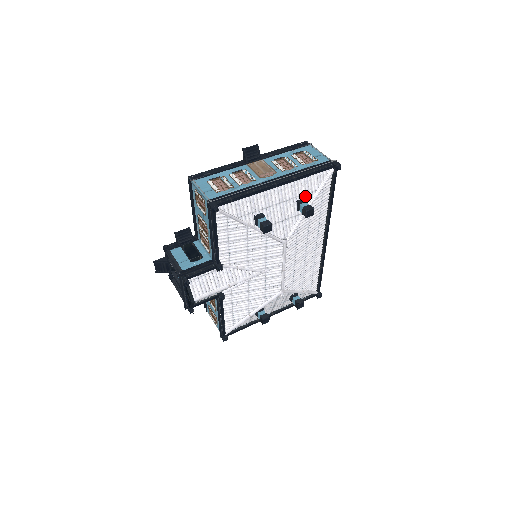
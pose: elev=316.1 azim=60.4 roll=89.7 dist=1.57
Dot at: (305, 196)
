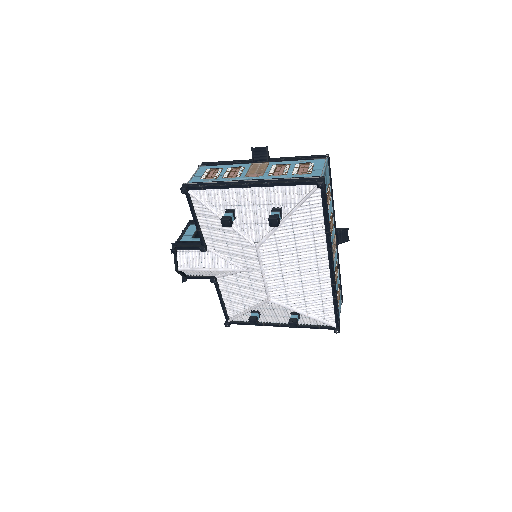
Dot at: (283, 206)
